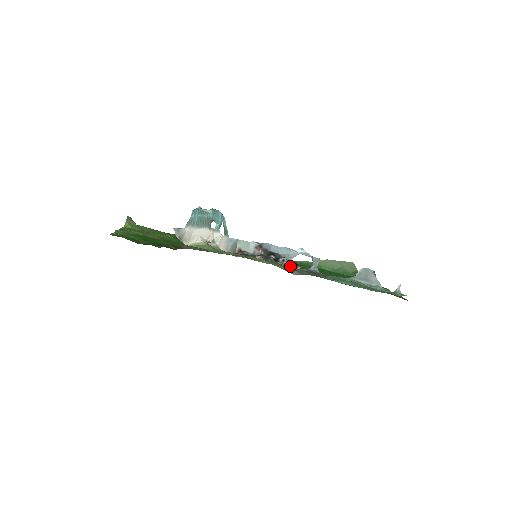
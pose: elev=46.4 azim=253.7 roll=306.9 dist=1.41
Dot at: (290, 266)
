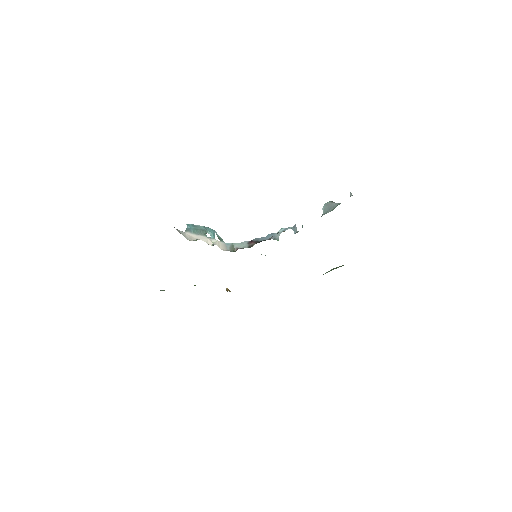
Dot at: occluded
